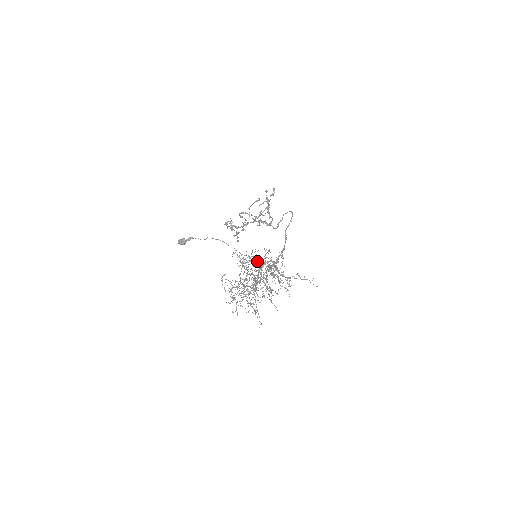
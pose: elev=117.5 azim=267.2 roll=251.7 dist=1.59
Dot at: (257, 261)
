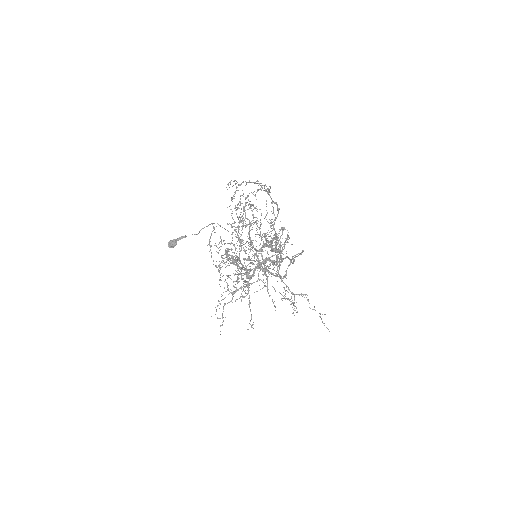
Dot at: (256, 217)
